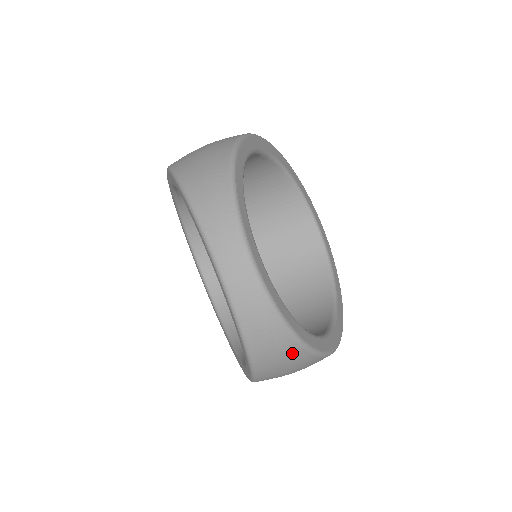
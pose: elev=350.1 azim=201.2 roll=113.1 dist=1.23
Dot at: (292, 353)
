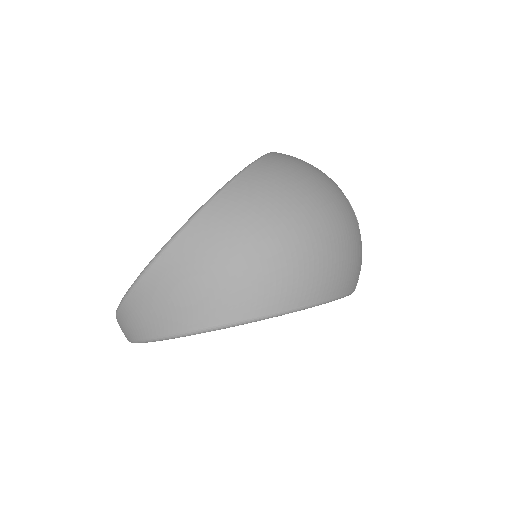
Dot at: occluded
